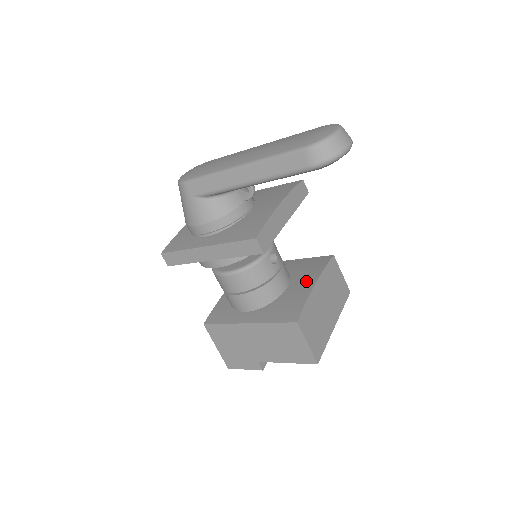
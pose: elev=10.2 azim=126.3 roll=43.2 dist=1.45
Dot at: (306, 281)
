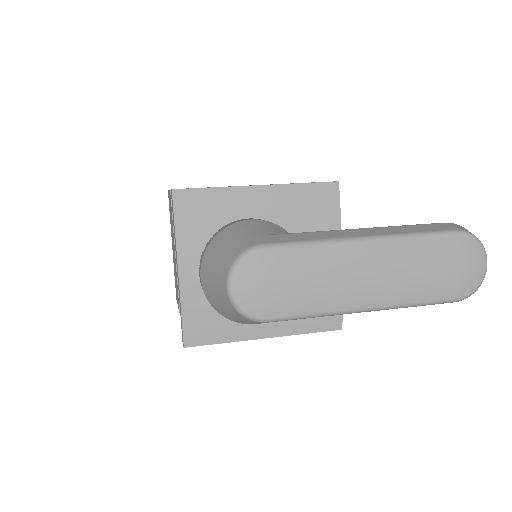
Dot at: occluded
